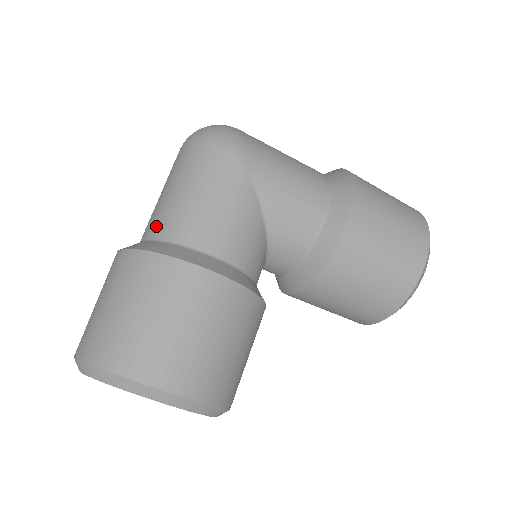
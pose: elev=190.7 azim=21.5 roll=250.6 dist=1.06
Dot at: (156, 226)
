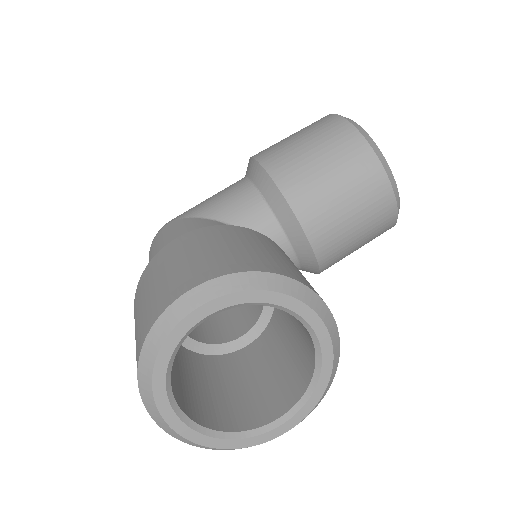
Dot at: occluded
